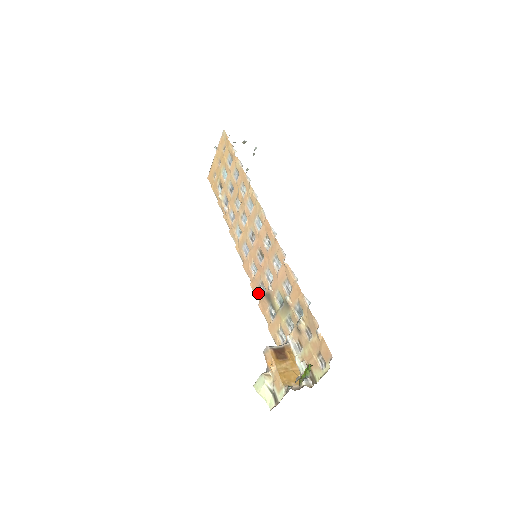
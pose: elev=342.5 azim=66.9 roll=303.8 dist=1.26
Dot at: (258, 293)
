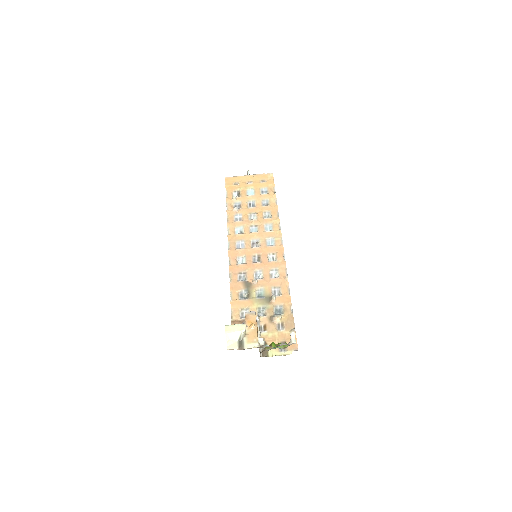
Dot at: (236, 276)
